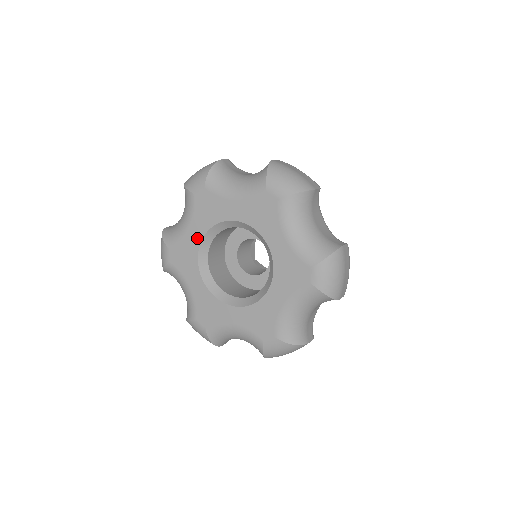
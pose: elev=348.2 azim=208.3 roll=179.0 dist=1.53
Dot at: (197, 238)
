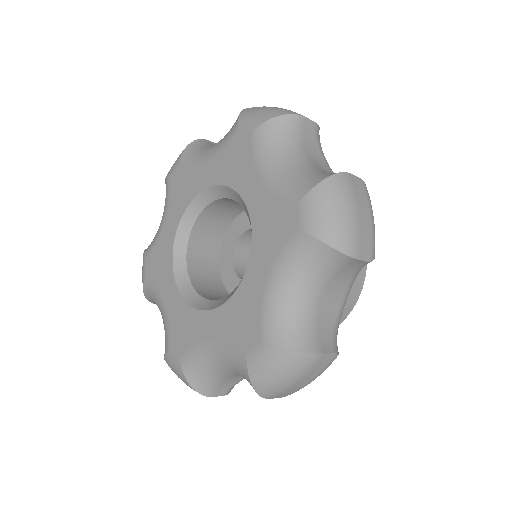
Dot at: (172, 231)
